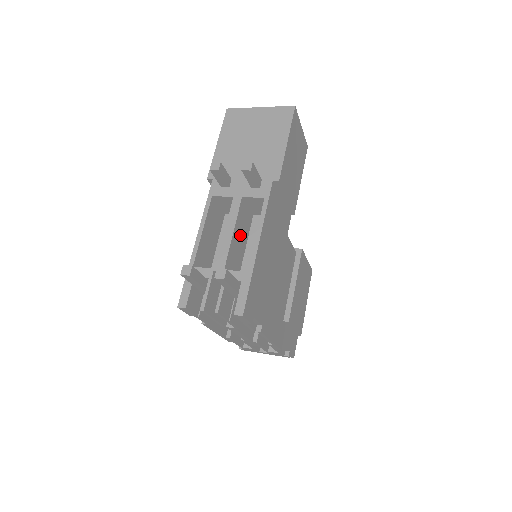
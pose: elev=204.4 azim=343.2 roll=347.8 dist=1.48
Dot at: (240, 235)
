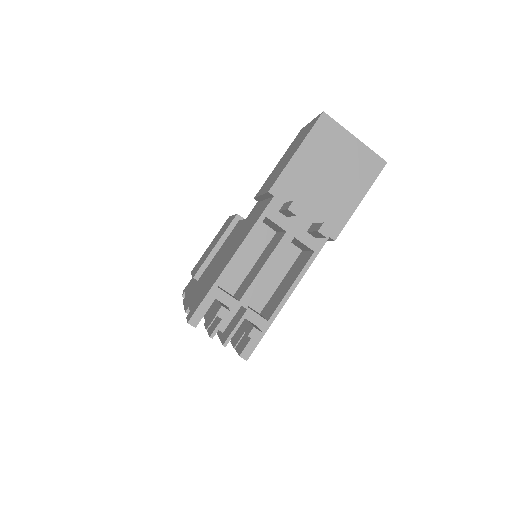
Dot at: occluded
